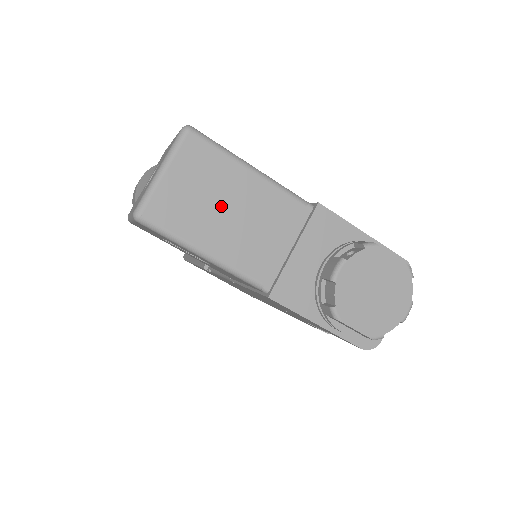
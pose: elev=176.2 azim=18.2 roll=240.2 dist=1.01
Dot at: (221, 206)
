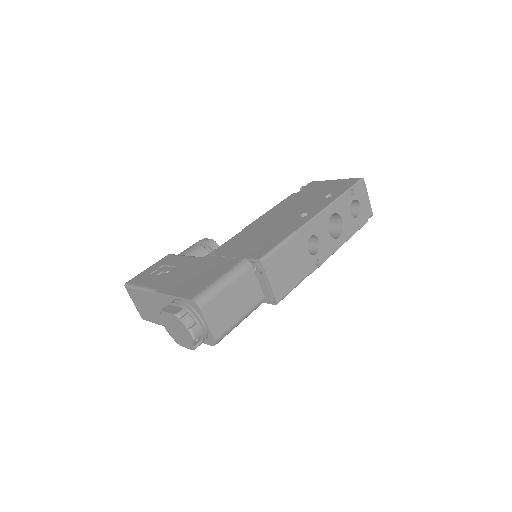
Dot at: (147, 307)
